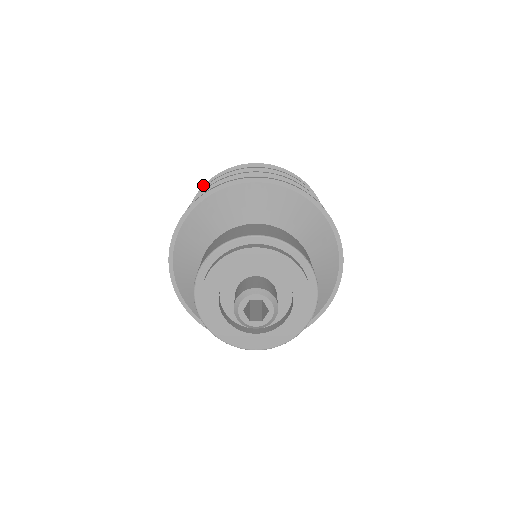
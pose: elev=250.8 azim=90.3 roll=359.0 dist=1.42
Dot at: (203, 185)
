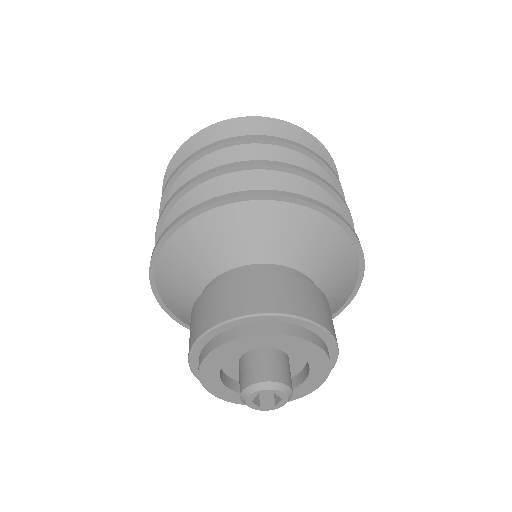
Dot at: occluded
